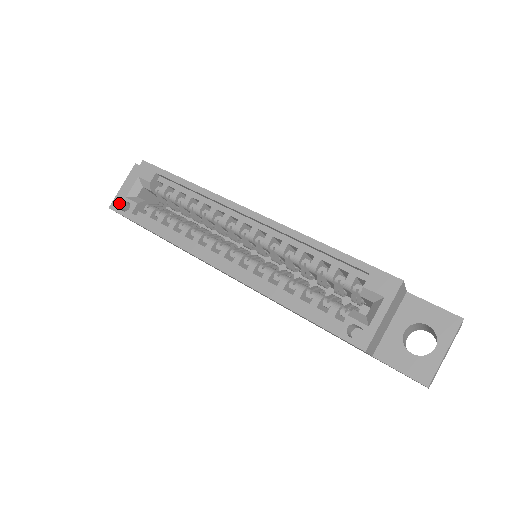
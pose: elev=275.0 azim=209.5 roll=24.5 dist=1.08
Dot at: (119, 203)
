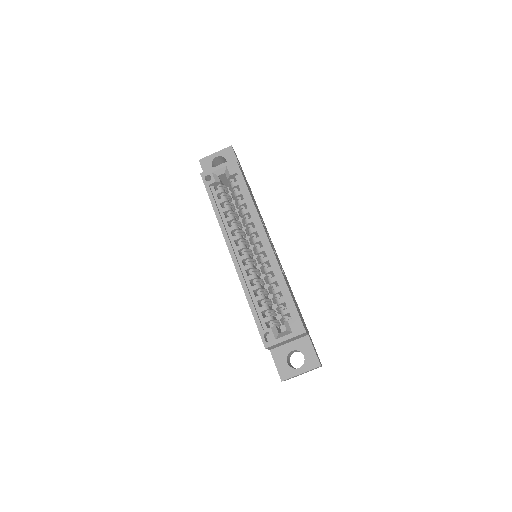
Dot at: (206, 172)
